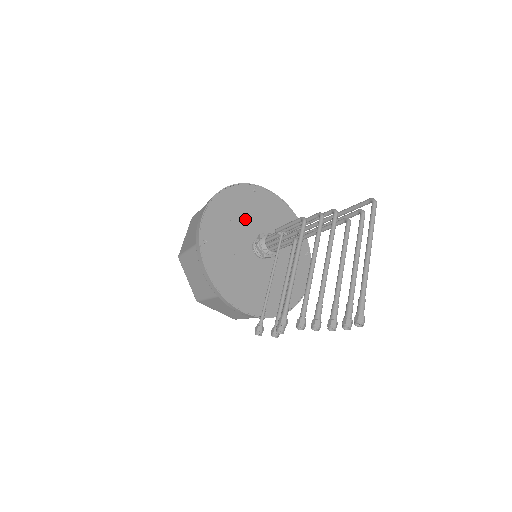
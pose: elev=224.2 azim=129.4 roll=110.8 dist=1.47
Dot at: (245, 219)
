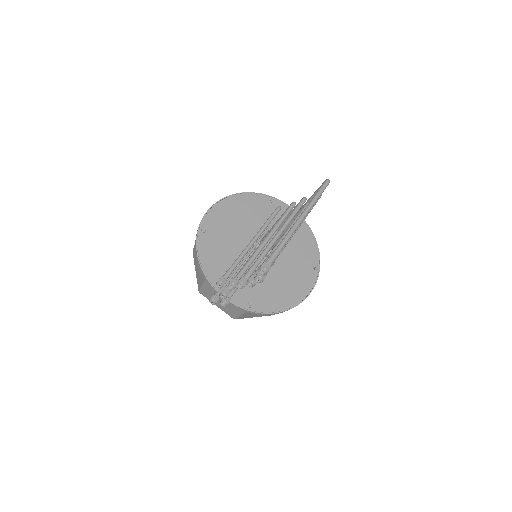
Dot at: (252, 222)
